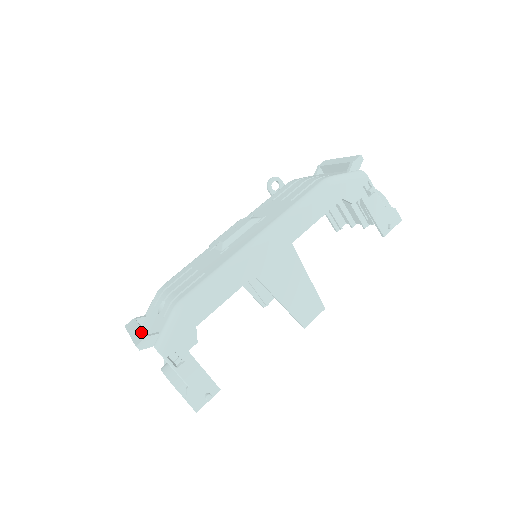
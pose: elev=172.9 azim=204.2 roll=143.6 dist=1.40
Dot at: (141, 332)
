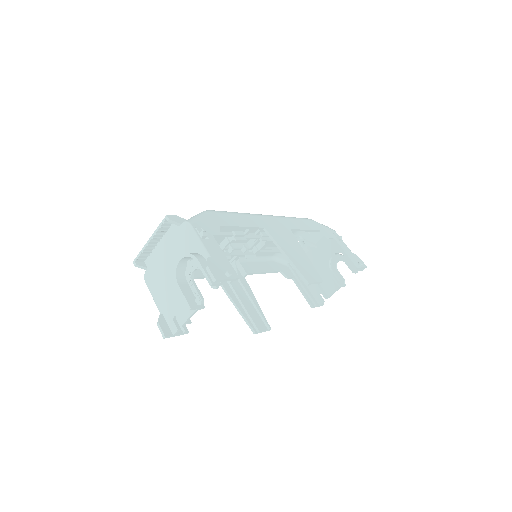
Dot at: (165, 228)
